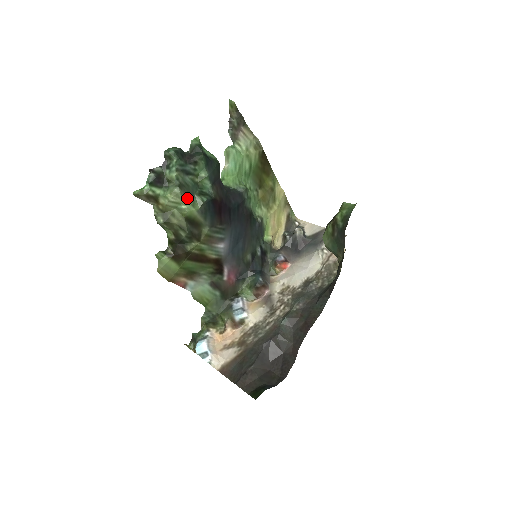
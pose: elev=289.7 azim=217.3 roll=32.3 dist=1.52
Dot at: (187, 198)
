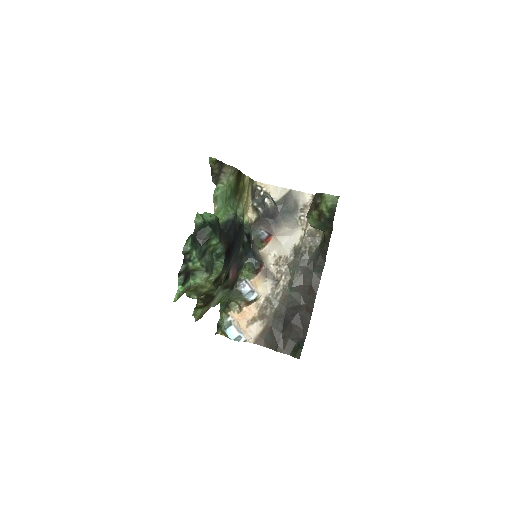
Dot at: (212, 271)
